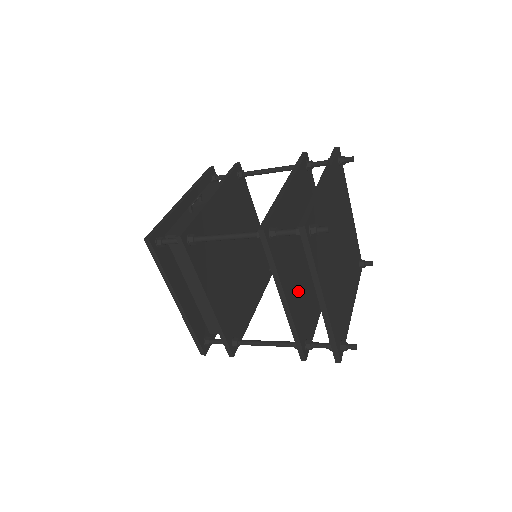
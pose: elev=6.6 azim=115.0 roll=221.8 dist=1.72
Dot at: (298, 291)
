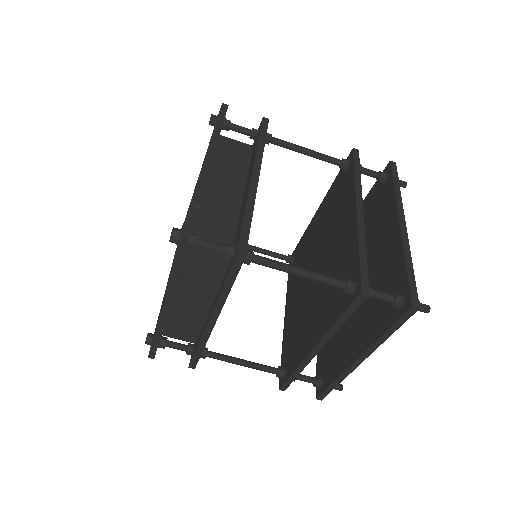
Dot at: occluded
